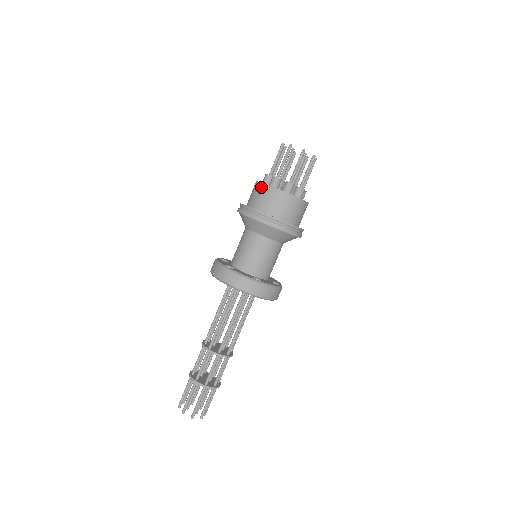
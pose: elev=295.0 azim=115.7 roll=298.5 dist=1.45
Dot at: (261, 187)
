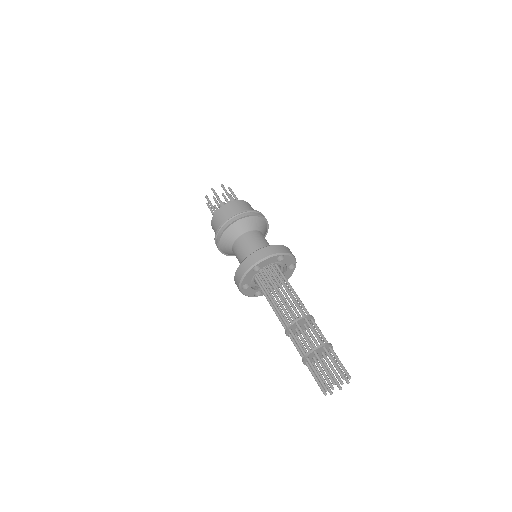
Dot at: (219, 212)
